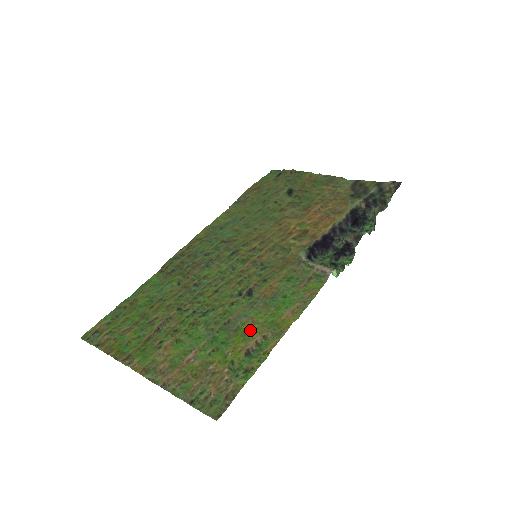
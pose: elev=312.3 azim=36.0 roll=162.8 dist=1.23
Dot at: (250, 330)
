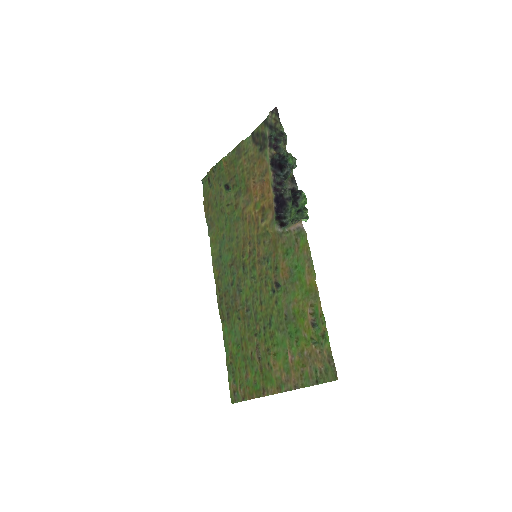
Dot at: (300, 309)
